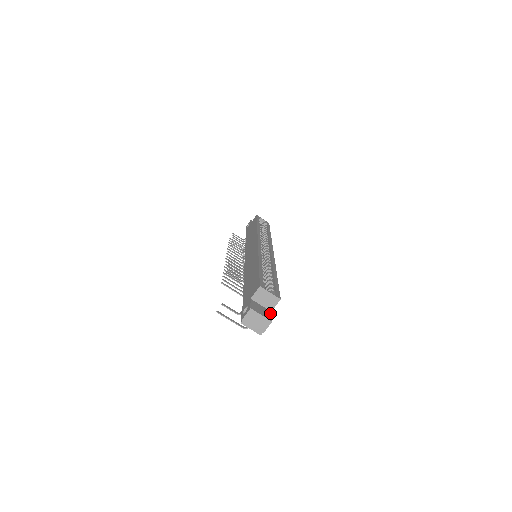
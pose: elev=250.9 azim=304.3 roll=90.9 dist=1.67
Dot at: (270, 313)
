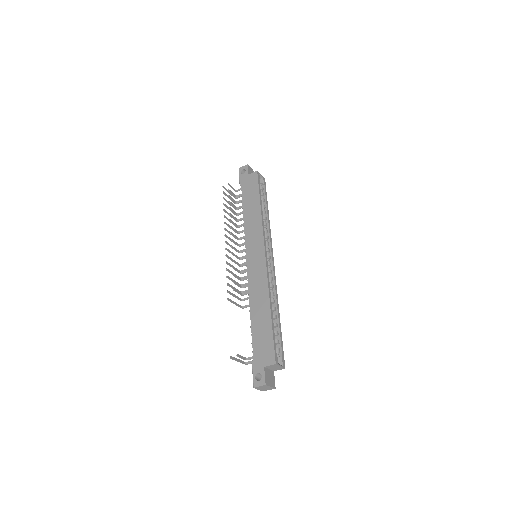
Dot at: occluded
